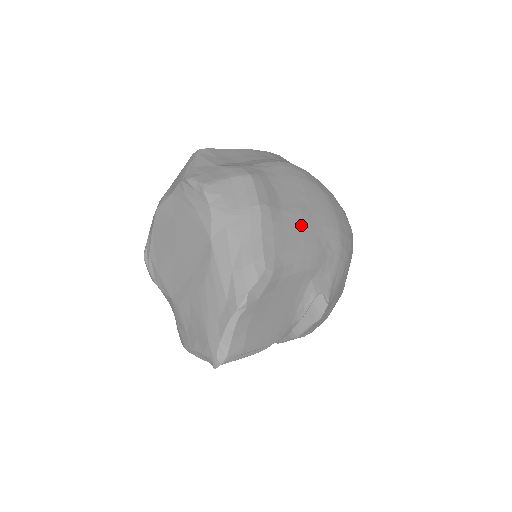
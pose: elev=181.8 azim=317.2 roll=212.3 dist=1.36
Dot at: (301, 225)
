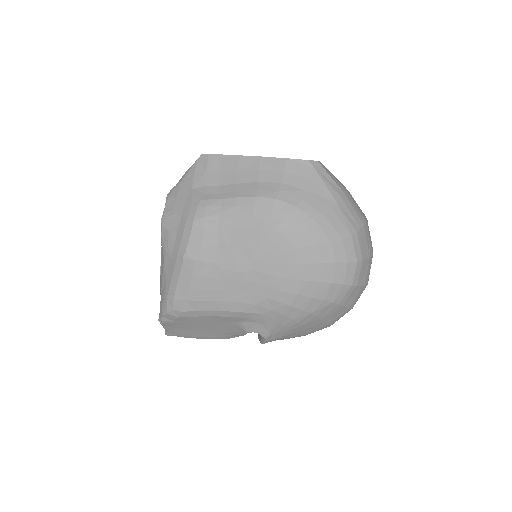
Dot at: (229, 282)
